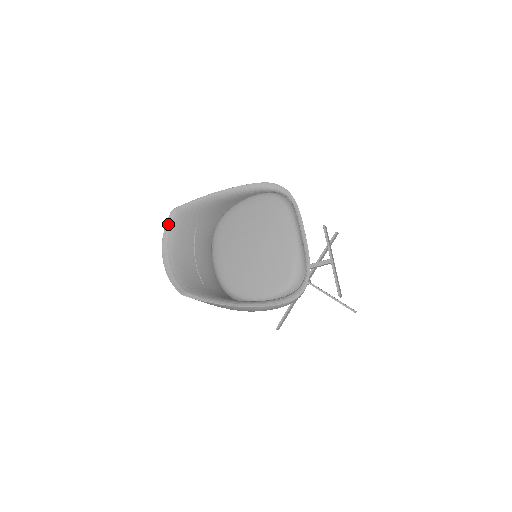
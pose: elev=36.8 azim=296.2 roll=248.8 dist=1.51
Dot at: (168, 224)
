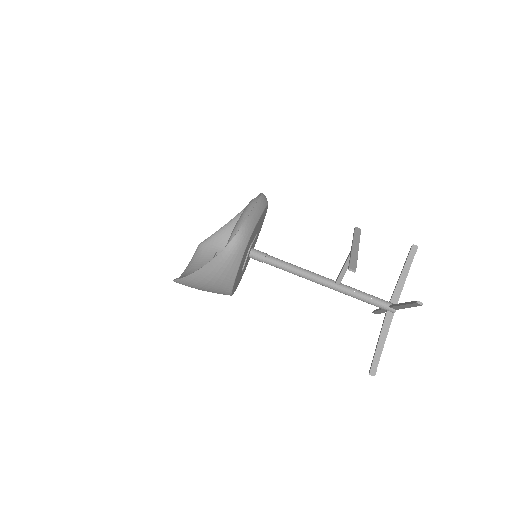
Dot at: (195, 254)
